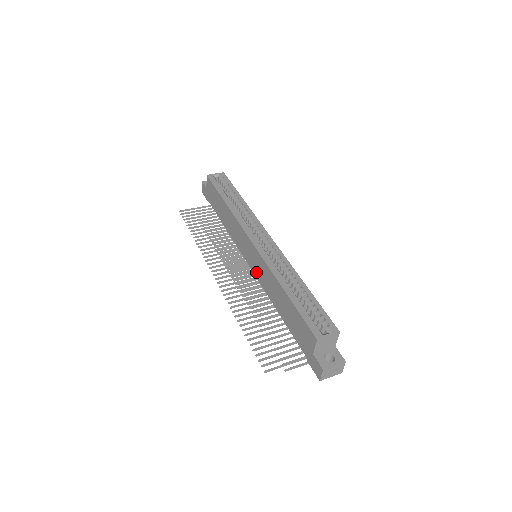
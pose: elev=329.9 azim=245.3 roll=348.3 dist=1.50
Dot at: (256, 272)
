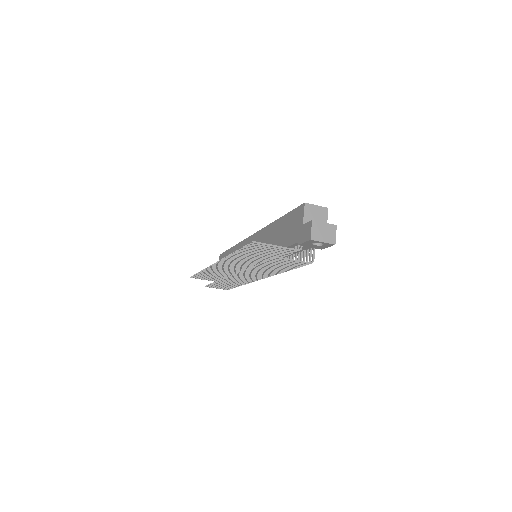
Dot at: occluded
